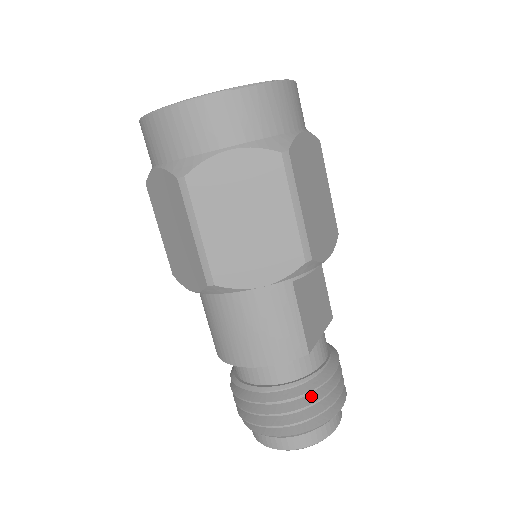
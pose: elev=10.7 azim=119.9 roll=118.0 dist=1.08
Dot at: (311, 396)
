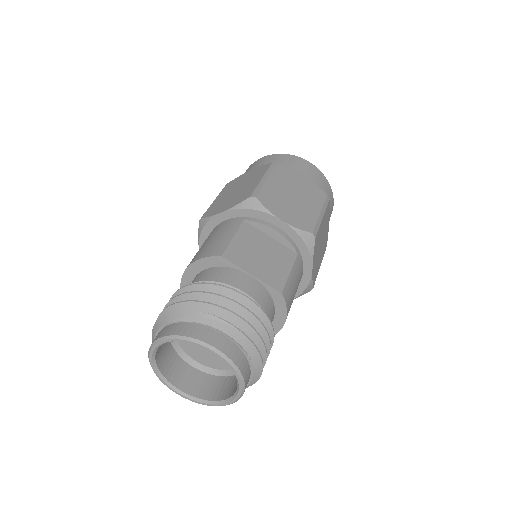
Dot at: occluded
